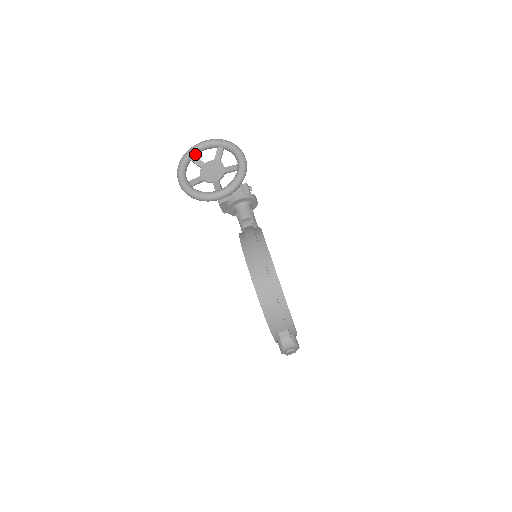
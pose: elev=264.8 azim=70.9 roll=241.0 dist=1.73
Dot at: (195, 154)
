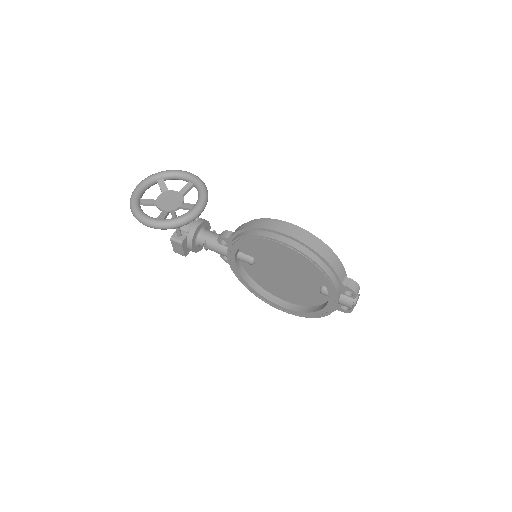
Dot at: (140, 198)
